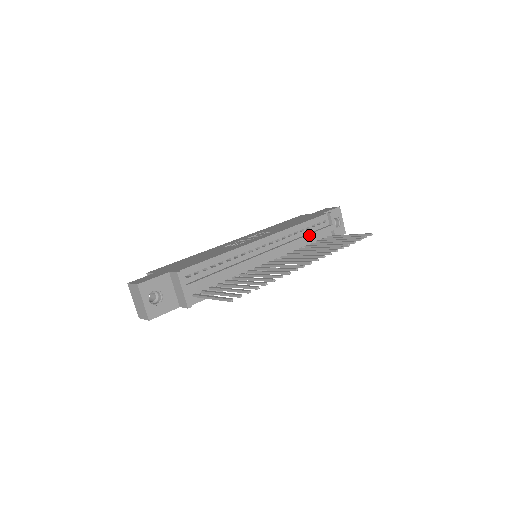
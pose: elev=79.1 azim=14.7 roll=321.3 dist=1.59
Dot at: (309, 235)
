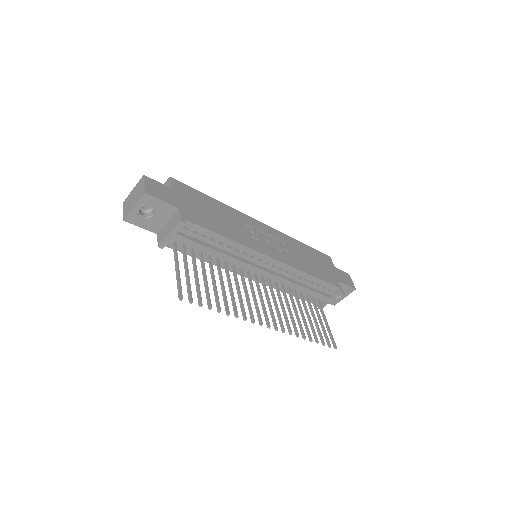
Dot at: (306, 288)
